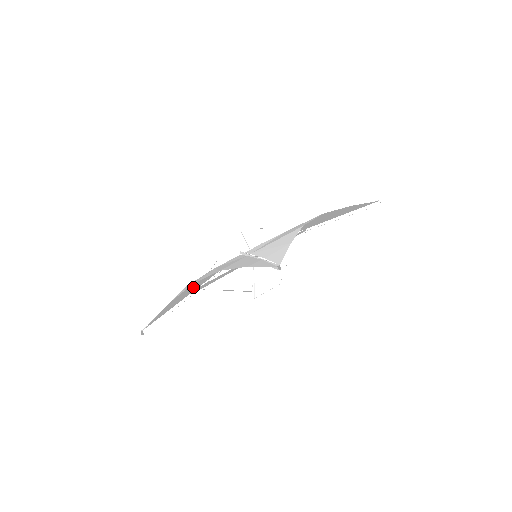
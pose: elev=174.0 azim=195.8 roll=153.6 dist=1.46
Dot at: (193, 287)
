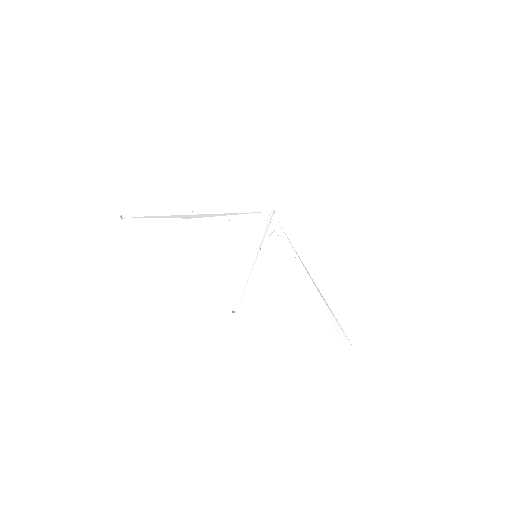
Dot at: (198, 215)
